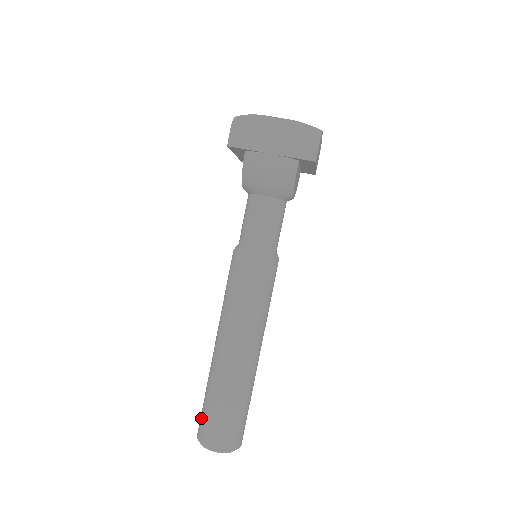
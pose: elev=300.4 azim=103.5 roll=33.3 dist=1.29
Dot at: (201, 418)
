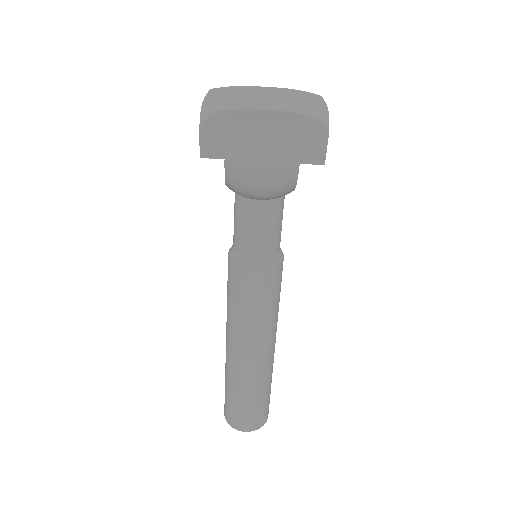
Dot at: (226, 406)
